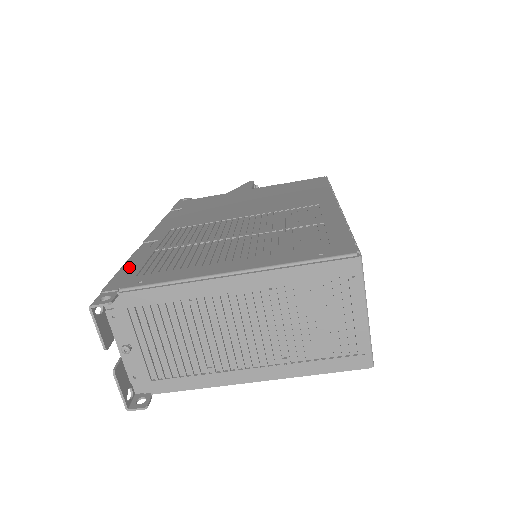
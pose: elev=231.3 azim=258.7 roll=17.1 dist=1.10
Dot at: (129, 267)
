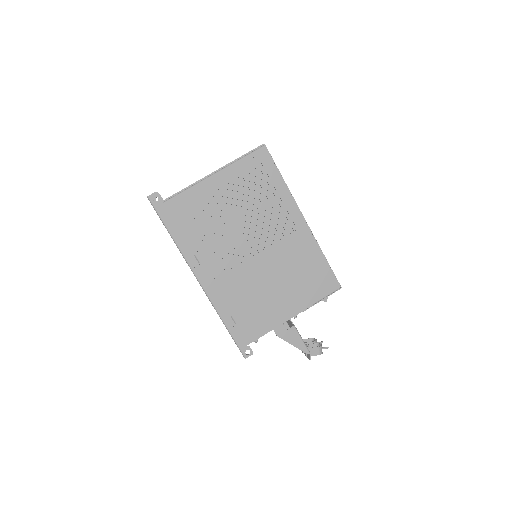
Dot at: occluded
